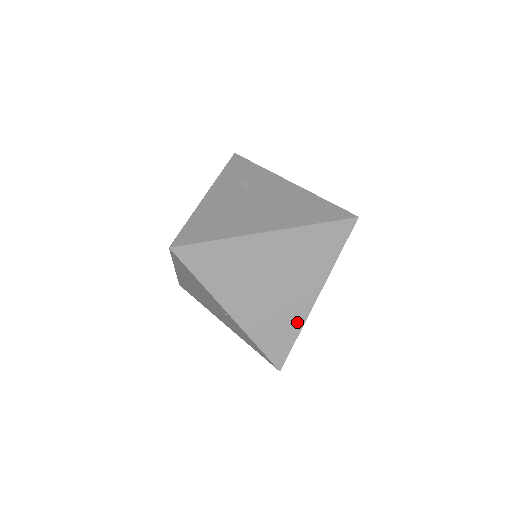
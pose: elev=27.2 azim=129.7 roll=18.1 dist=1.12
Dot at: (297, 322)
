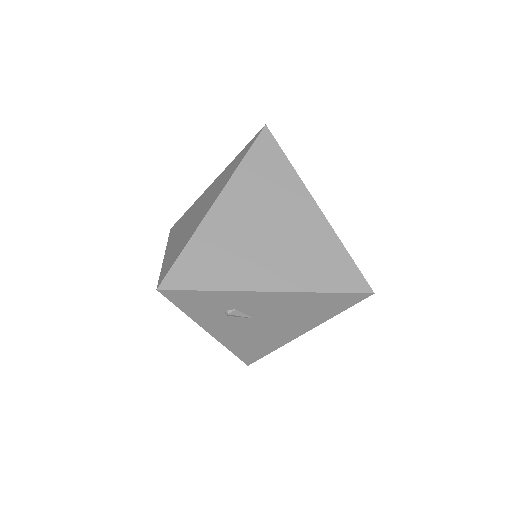
Dot at: (193, 232)
